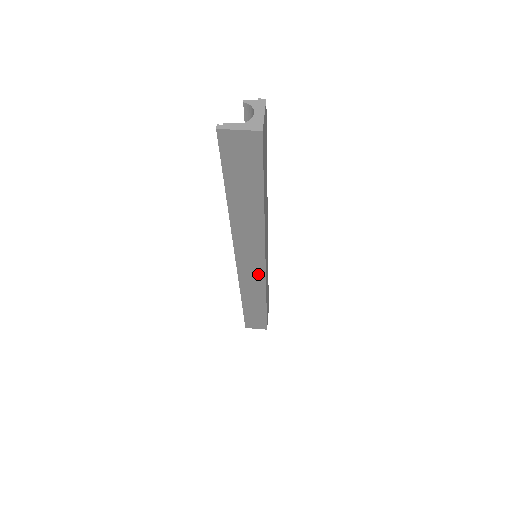
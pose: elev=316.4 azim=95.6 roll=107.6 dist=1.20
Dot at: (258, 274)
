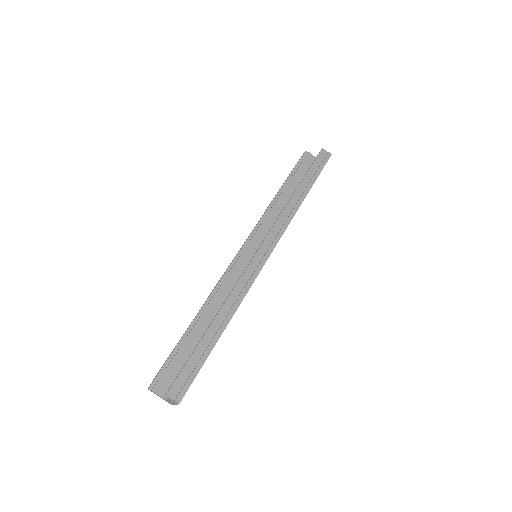
Dot at: occluded
